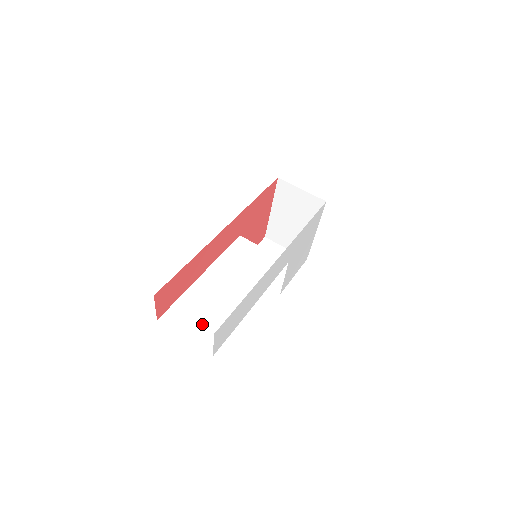
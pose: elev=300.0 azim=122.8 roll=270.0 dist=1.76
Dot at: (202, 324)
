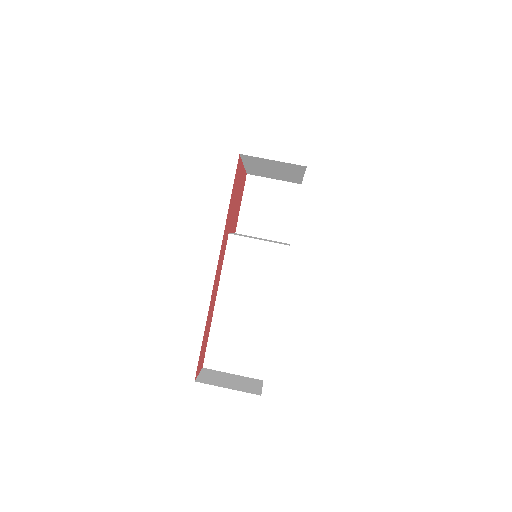
Dot at: (241, 354)
